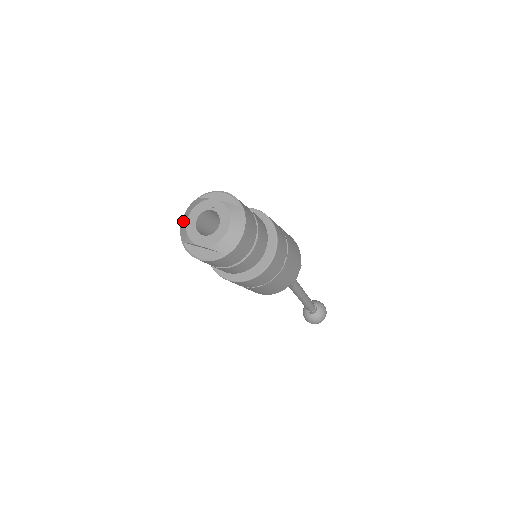
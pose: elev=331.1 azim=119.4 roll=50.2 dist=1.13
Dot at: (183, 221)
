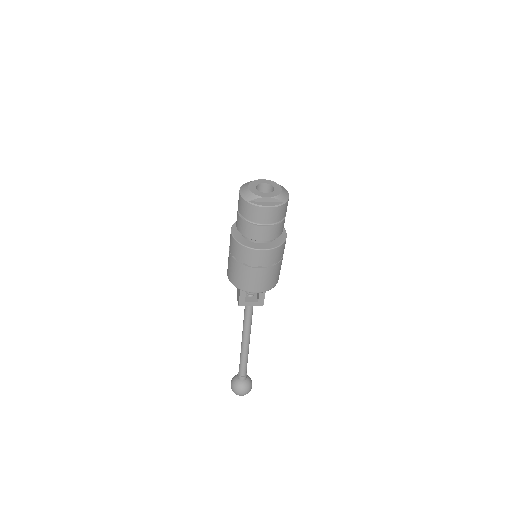
Dot at: (243, 192)
